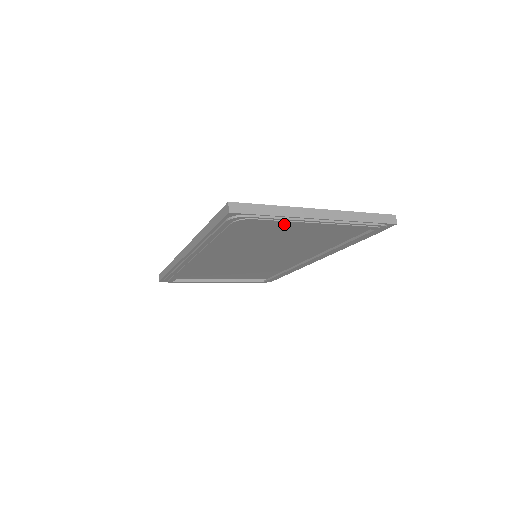
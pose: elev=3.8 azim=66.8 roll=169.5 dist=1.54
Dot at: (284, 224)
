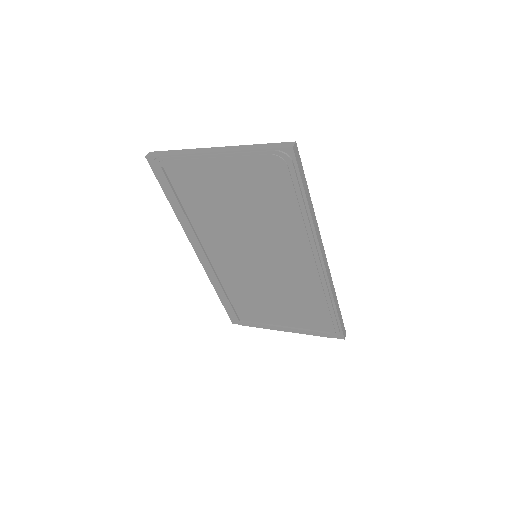
Dot at: (206, 175)
